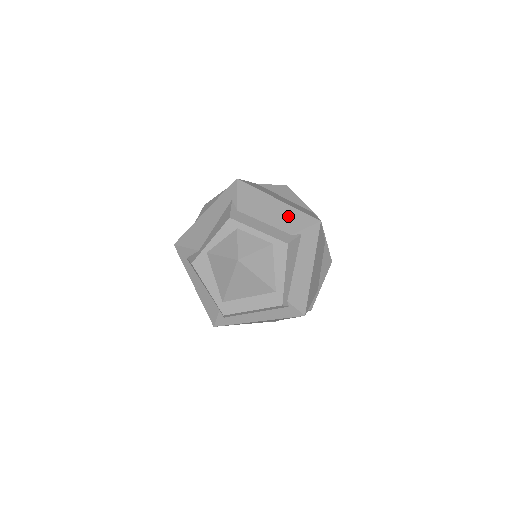
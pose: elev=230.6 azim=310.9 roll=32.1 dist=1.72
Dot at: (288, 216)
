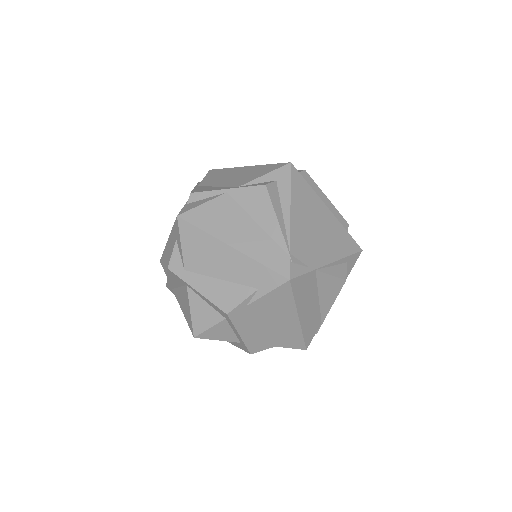
Dot at: (286, 334)
